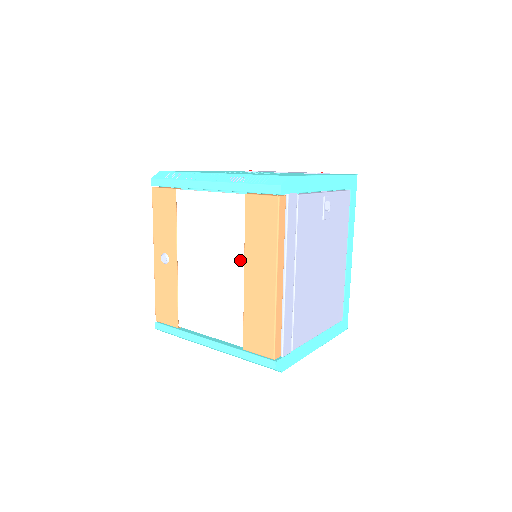
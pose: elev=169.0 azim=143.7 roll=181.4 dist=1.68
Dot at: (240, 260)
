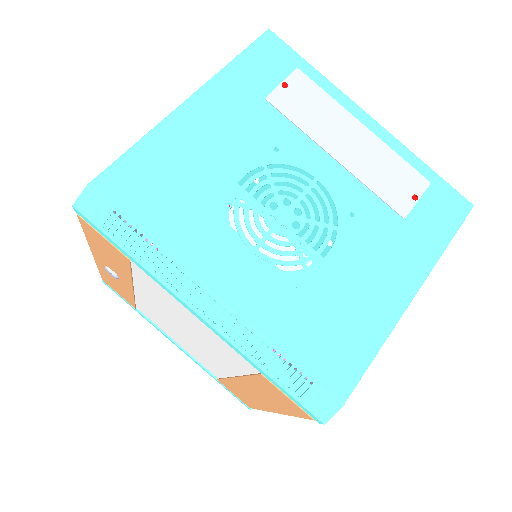
Dot at: (232, 370)
